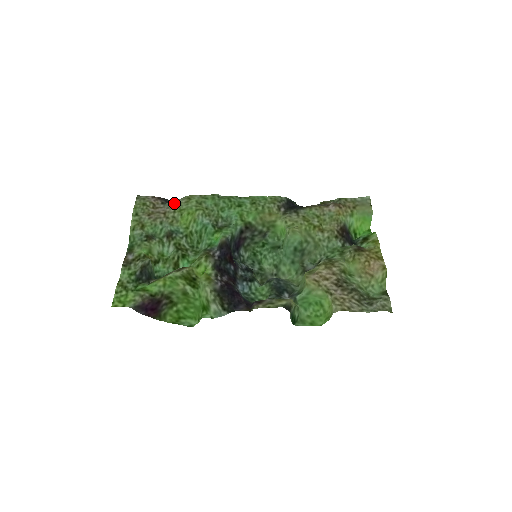
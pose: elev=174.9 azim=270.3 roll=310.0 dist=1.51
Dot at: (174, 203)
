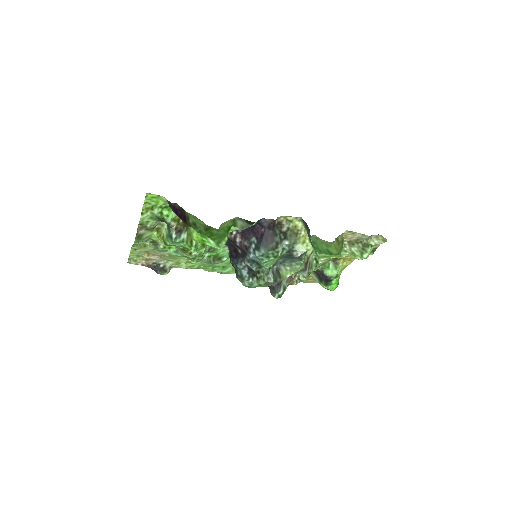
Dot at: (166, 260)
